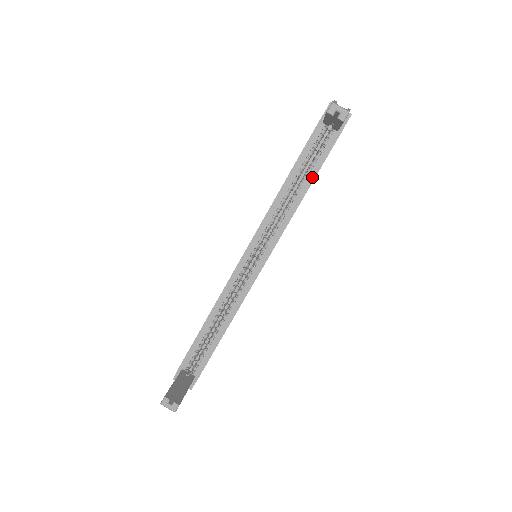
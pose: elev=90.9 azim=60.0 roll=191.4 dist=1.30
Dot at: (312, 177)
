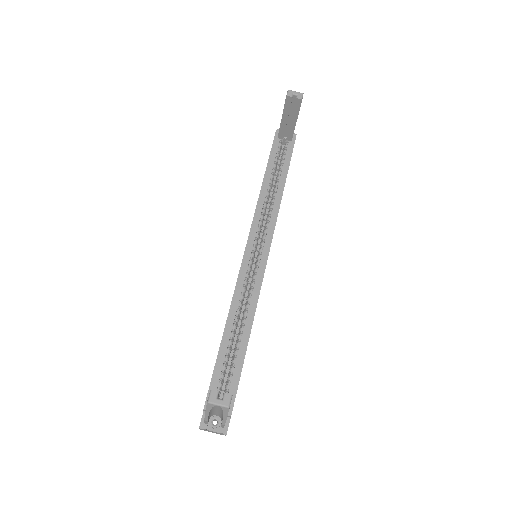
Dot at: (284, 176)
